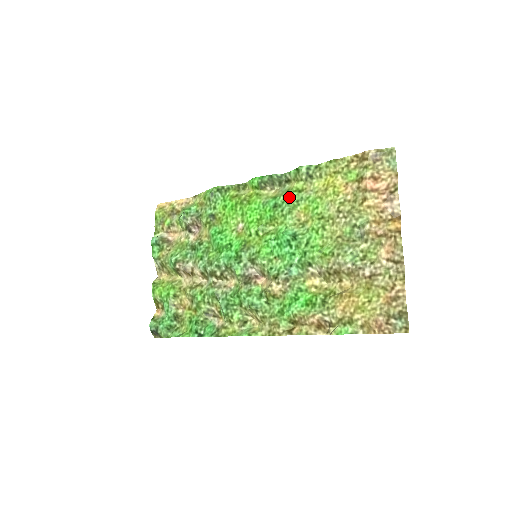
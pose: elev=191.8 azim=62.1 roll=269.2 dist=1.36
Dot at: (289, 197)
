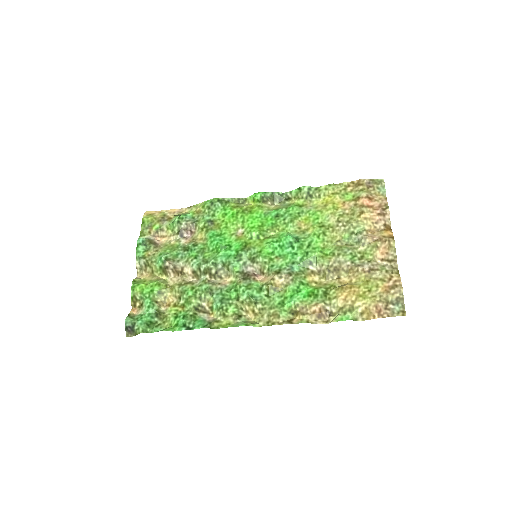
Dot at: (291, 209)
